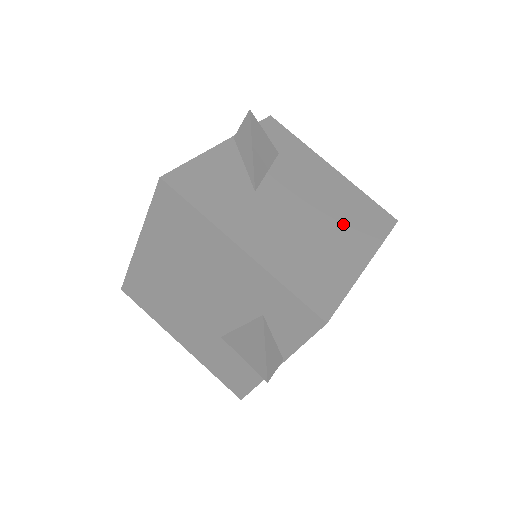
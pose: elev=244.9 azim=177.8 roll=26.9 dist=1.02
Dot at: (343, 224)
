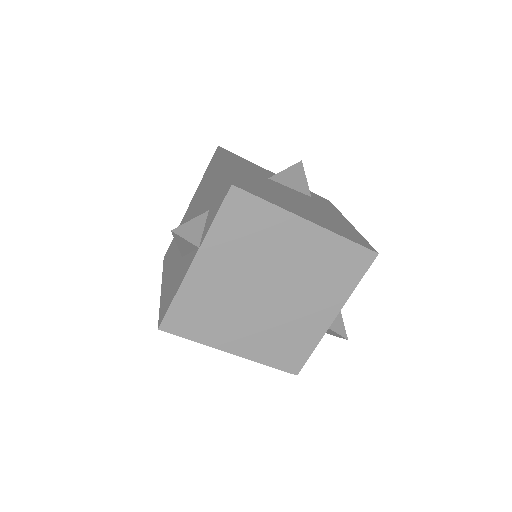
Dot at: (317, 216)
